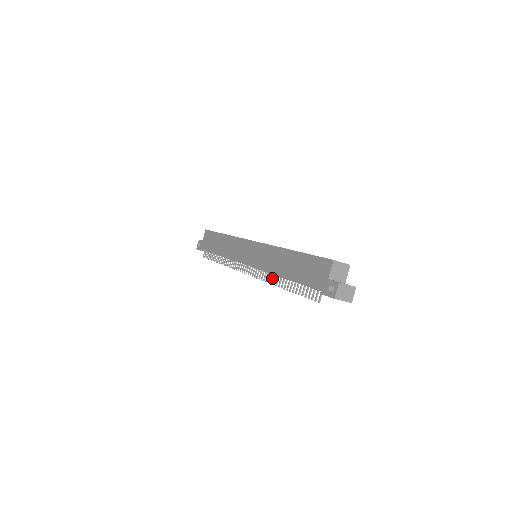
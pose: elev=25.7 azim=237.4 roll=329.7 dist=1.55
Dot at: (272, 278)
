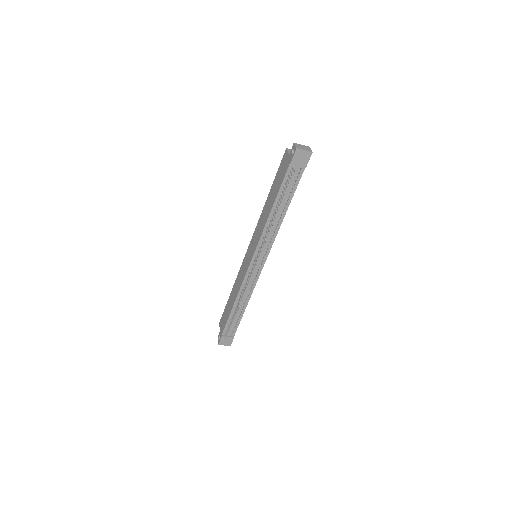
Dot at: (268, 229)
